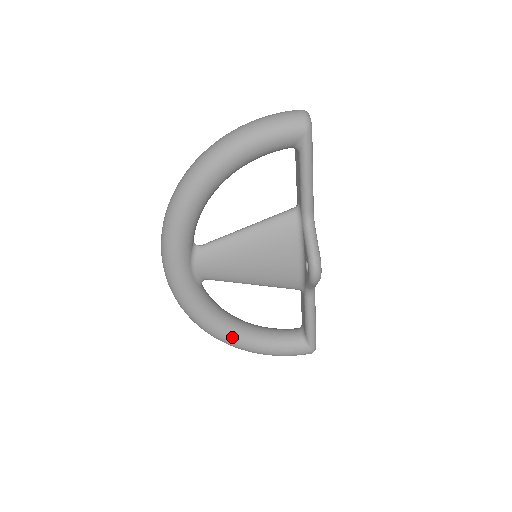
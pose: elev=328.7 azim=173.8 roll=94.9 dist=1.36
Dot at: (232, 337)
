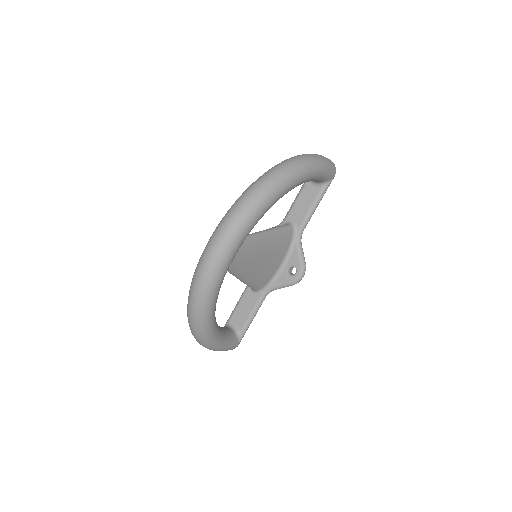
Dot at: (214, 329)
